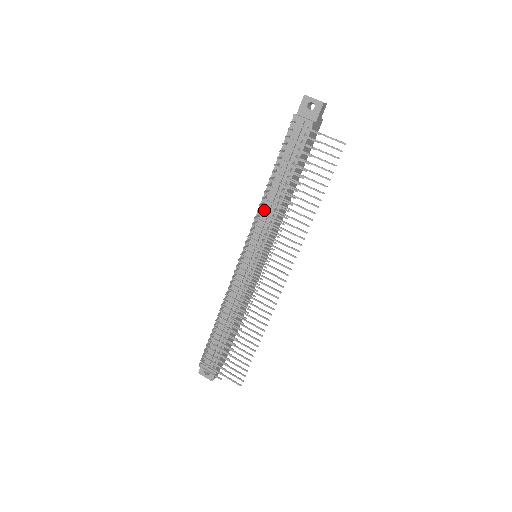
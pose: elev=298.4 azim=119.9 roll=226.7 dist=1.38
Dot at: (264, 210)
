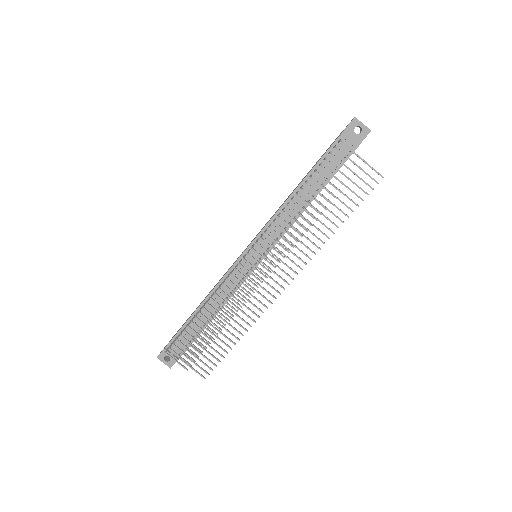
Dot at: (282, 215)
